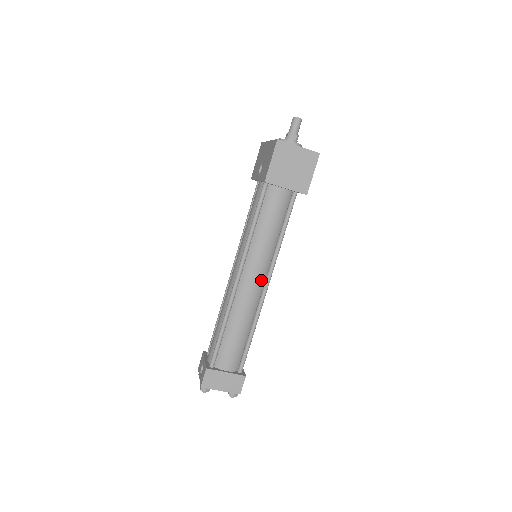
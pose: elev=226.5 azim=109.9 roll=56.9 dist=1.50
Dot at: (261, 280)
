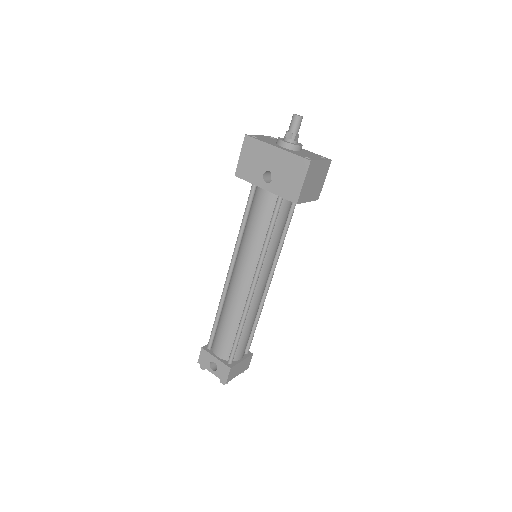
Dot at: (268, 278)
